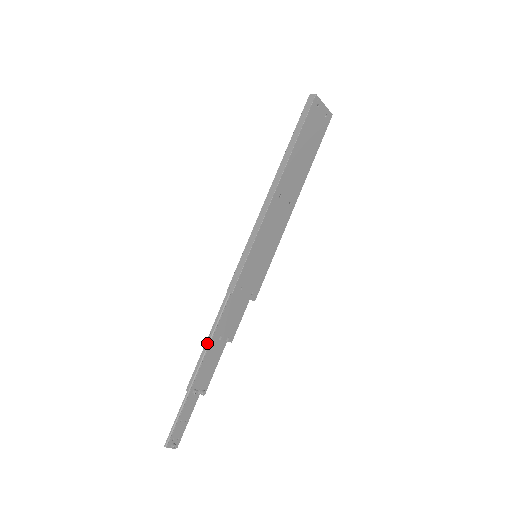
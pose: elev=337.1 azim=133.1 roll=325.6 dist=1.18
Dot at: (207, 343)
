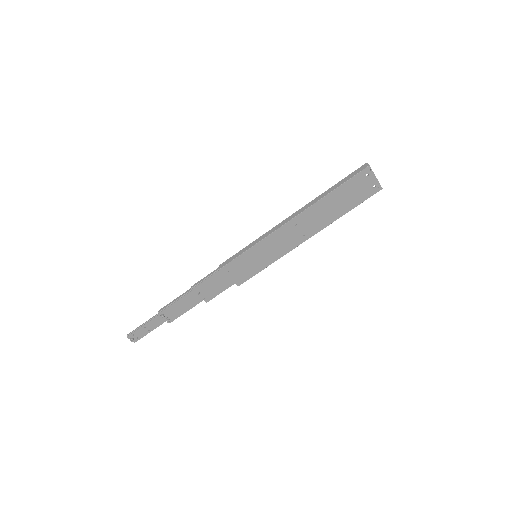
Dot at: (188, 291)
